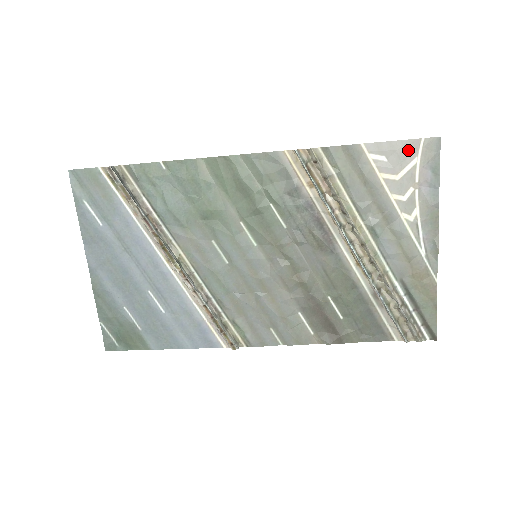
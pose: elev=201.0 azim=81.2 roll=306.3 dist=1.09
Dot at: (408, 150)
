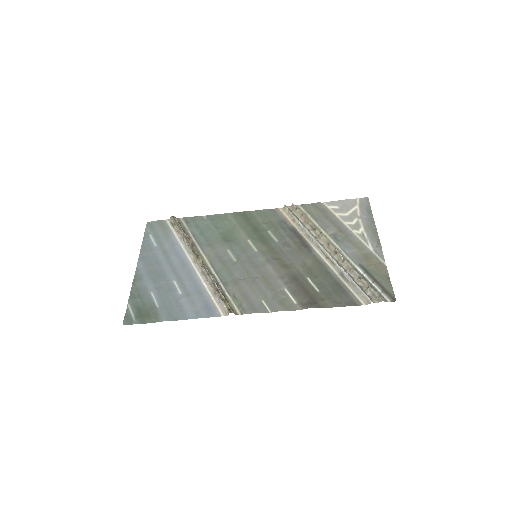
Dot at: (351, 203)
